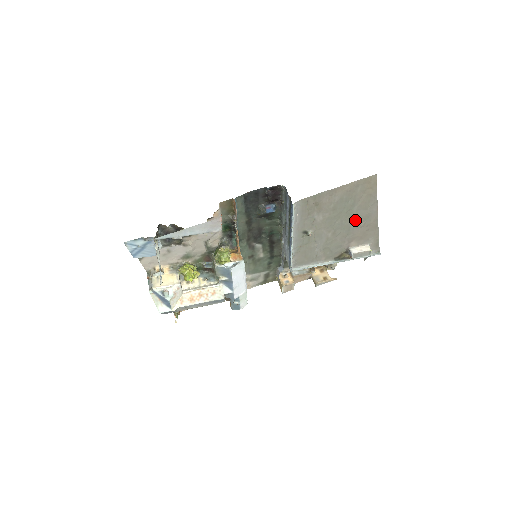
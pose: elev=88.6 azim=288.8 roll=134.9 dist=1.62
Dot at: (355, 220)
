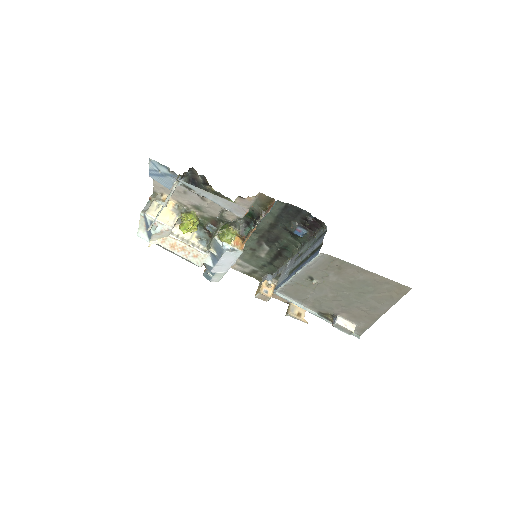
Dot at: (362, 302)
